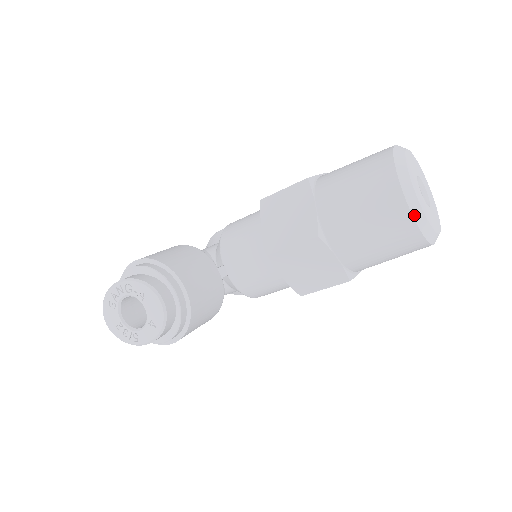
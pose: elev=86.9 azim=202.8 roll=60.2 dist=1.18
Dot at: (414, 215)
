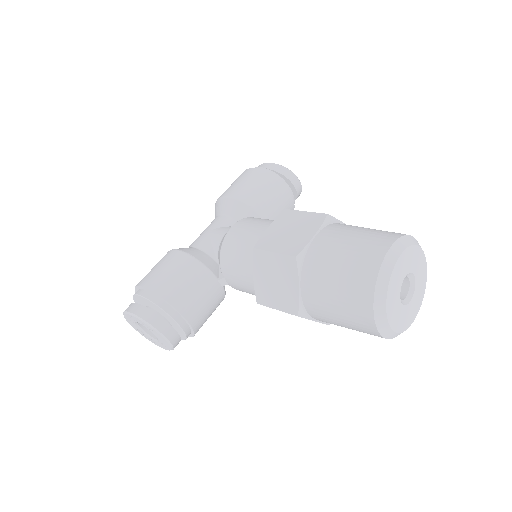
Dot at: (383, 335)
